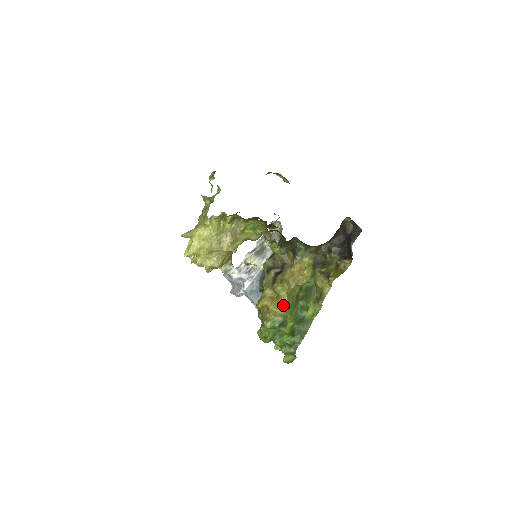
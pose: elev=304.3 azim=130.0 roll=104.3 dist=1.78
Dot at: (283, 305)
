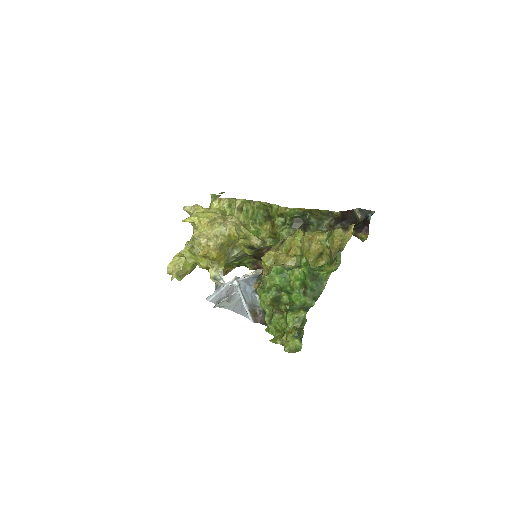
Dot at: (295, 253)
